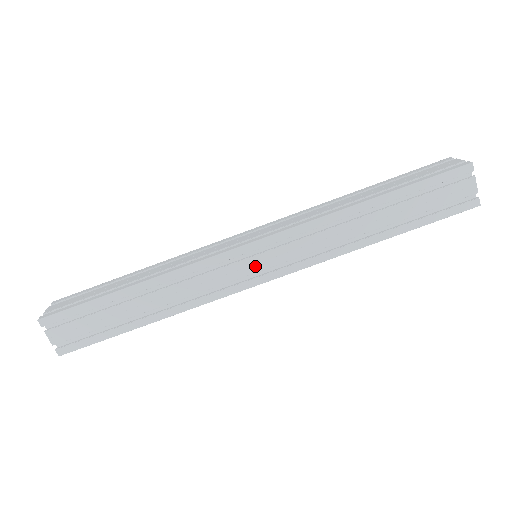
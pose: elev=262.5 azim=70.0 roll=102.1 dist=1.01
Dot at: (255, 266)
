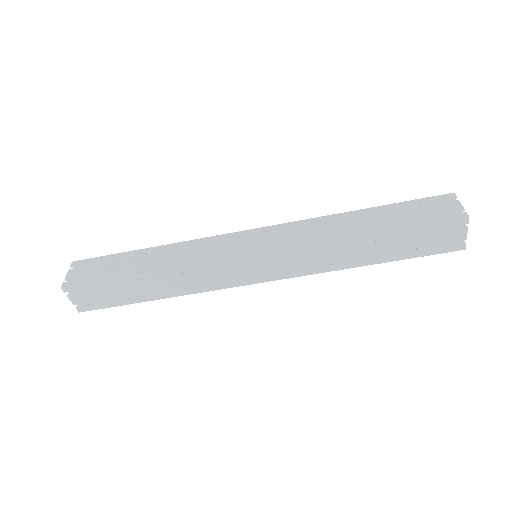
Dot at: (254, 271)
